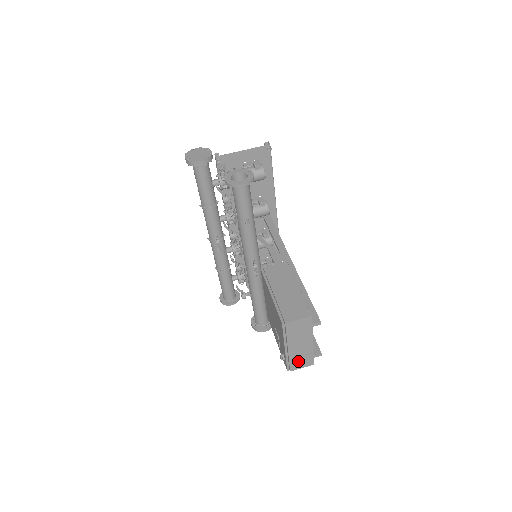
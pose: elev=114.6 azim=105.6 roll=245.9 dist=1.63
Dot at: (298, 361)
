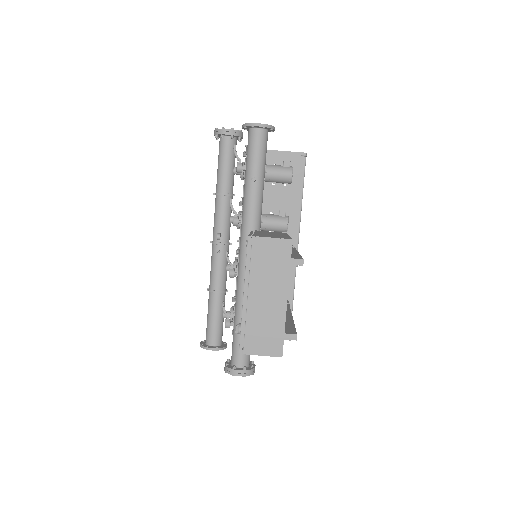
Dot at: (259, 335)
